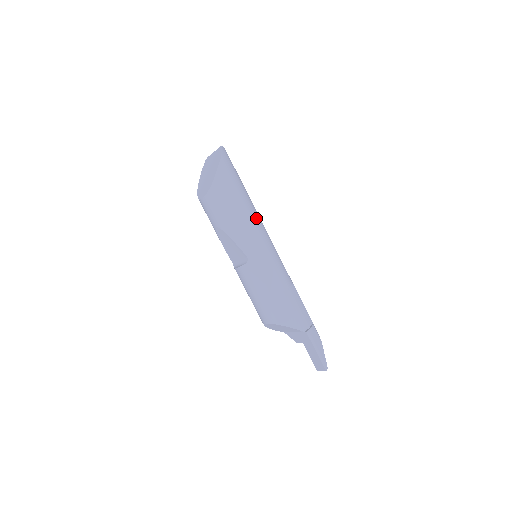
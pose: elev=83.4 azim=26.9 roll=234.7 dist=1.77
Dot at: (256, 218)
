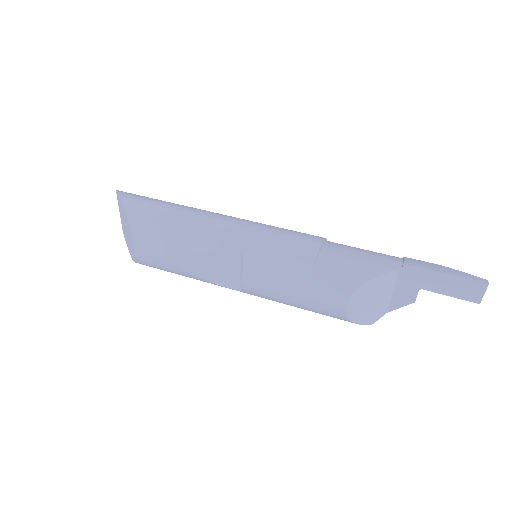
Dot at: (212, 213)
